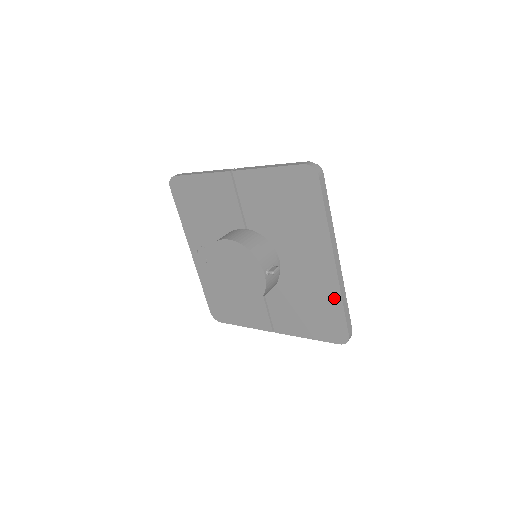
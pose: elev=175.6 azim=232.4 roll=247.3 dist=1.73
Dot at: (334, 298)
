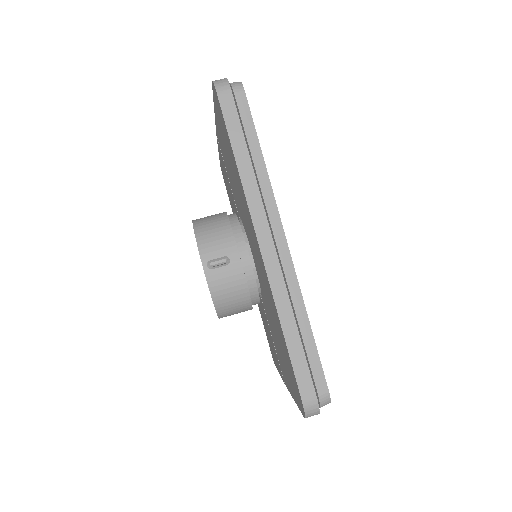
Dot at: (277, 317)
